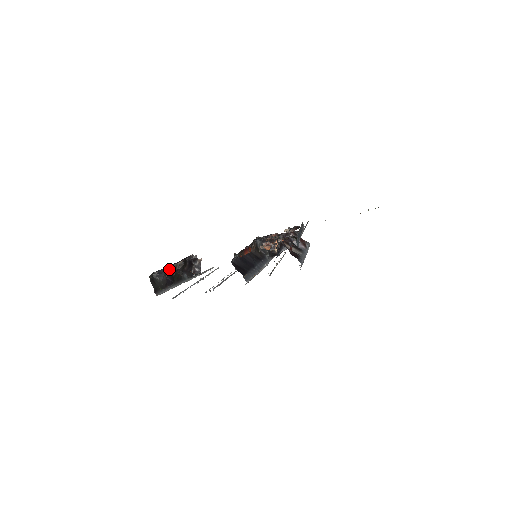
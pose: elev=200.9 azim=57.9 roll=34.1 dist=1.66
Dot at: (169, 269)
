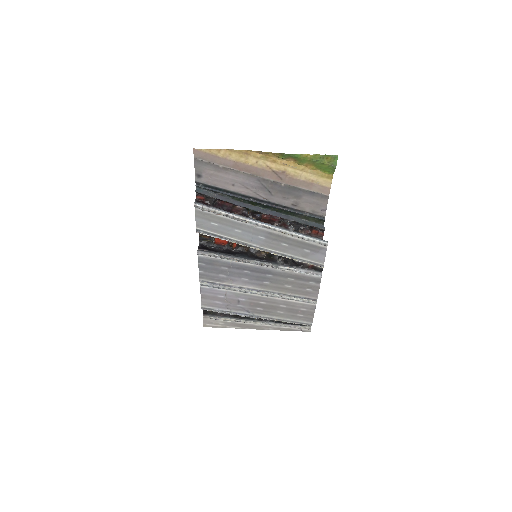
Dot at: occluded
